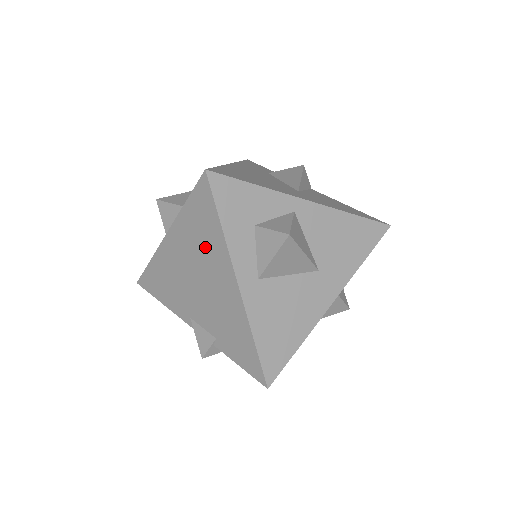
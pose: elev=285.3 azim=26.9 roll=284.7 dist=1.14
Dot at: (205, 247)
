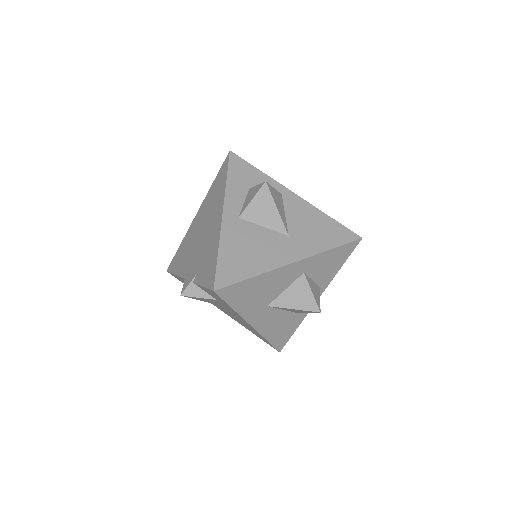
Dot at: (214, 202)
